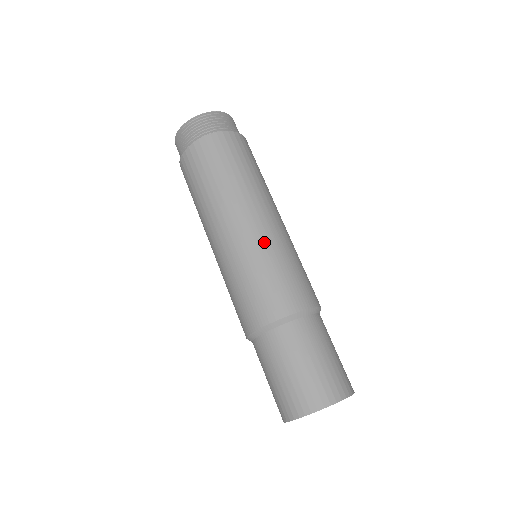
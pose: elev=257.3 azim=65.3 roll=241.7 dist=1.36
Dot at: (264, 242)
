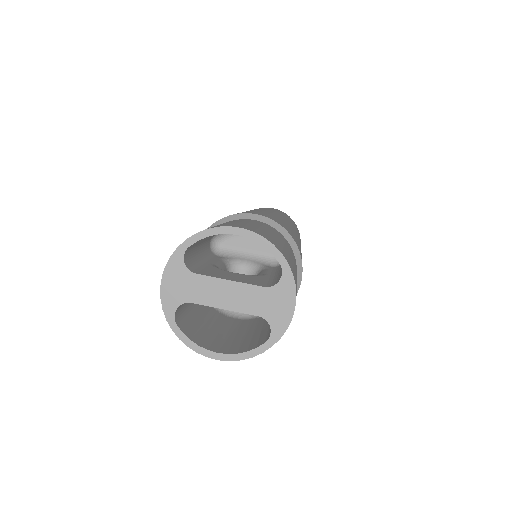
Dot at: (281, 218)
